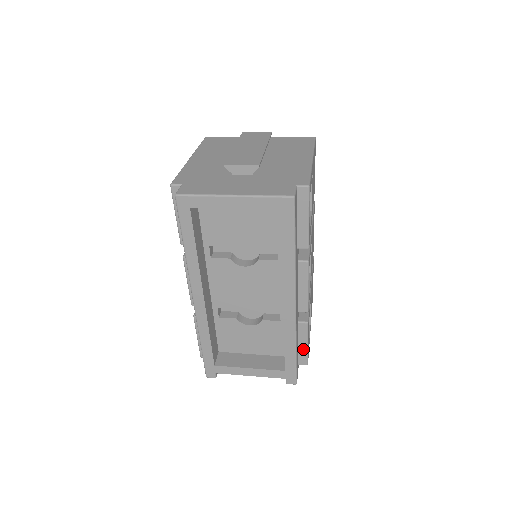
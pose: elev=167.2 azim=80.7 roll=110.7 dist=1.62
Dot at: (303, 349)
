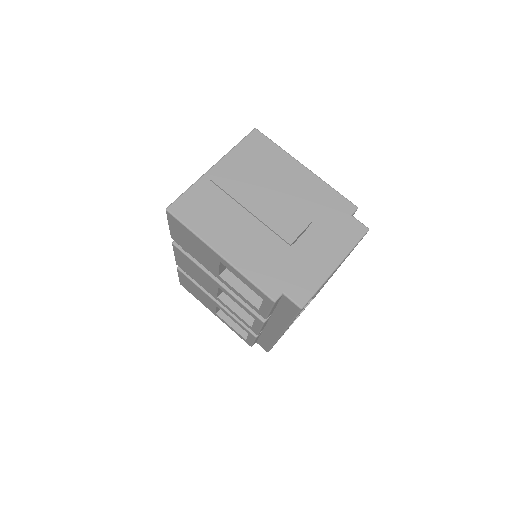
Dot at: occluded
